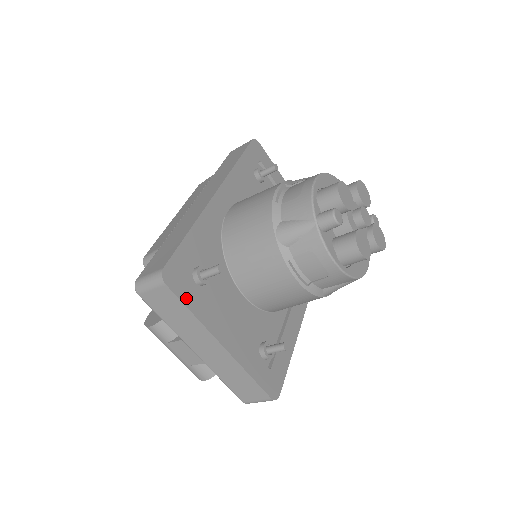
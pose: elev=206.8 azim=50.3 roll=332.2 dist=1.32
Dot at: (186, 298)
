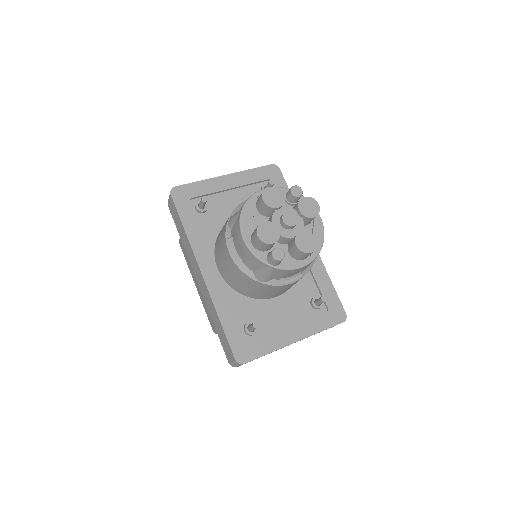
Dot at: (258, 353)
